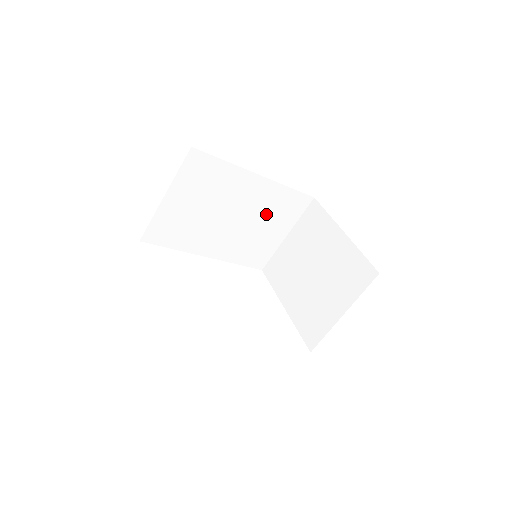
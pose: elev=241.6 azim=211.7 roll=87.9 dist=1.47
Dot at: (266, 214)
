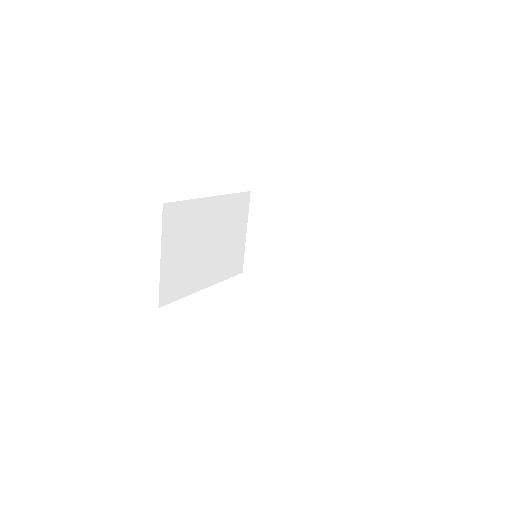
Dot at: (228, 225)
